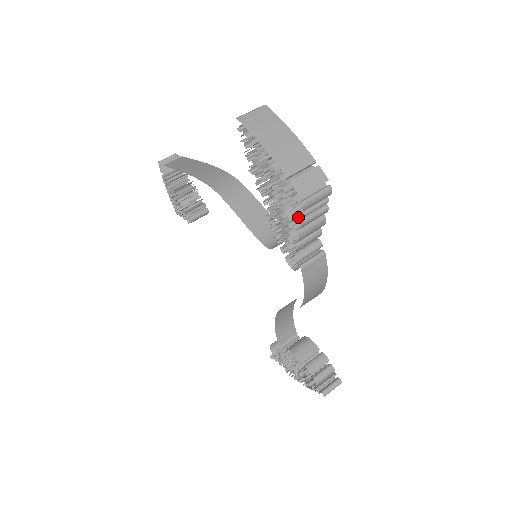
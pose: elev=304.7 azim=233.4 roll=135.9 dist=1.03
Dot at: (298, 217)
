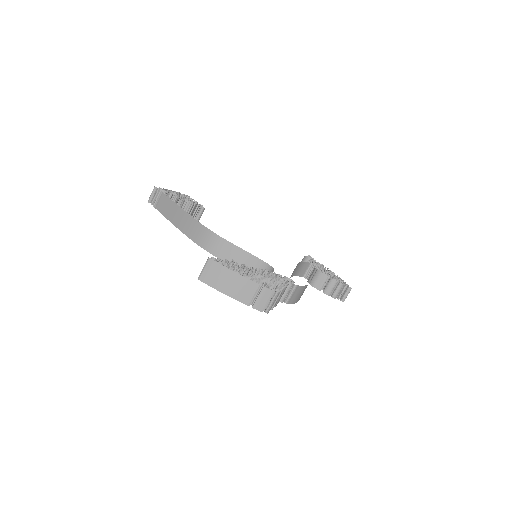
Dot at: occluded
